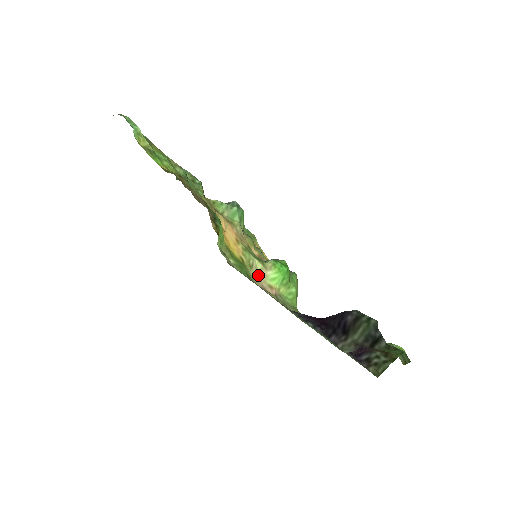
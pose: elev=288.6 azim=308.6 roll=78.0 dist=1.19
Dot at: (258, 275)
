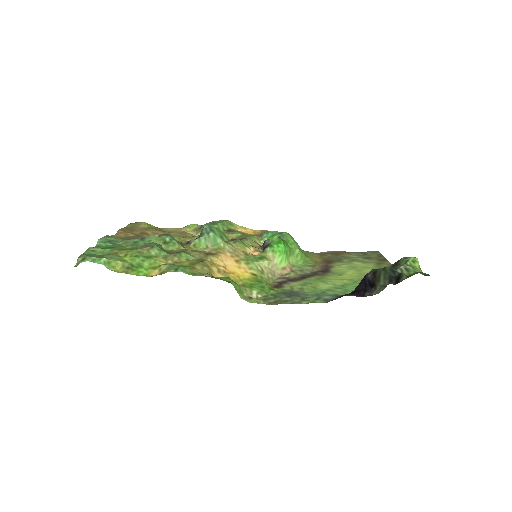
Dot at: (270, 271)
